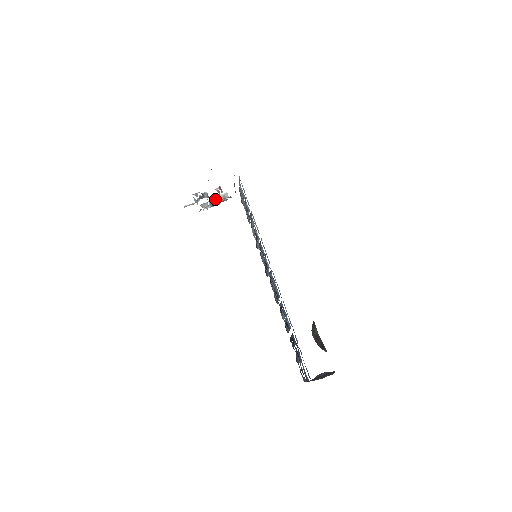
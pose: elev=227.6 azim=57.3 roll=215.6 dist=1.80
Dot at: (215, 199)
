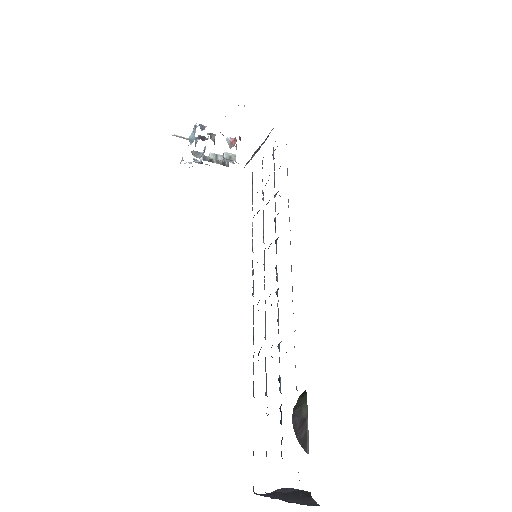
Dot at: (215, 154)
